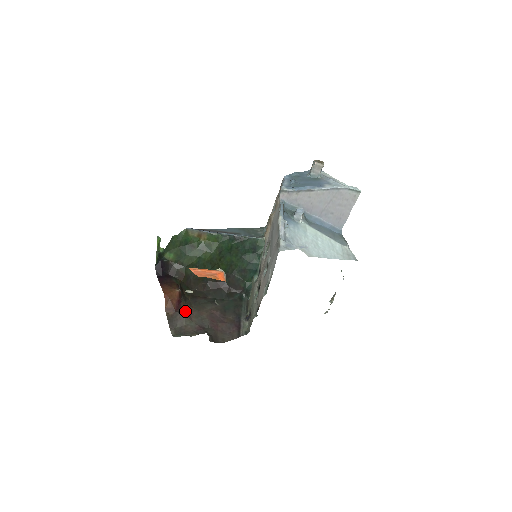
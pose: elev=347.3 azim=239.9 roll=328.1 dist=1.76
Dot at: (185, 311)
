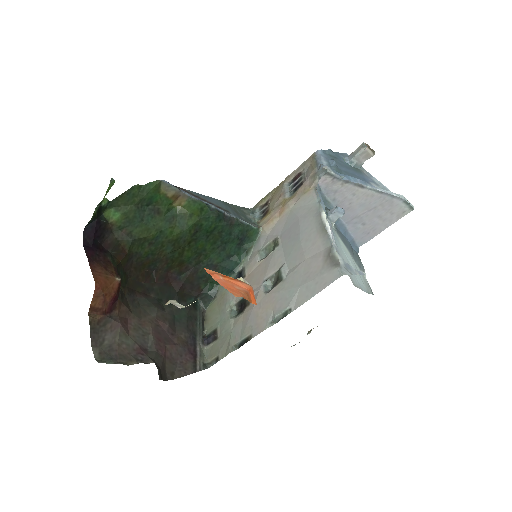
Dot at: (120, 316)
